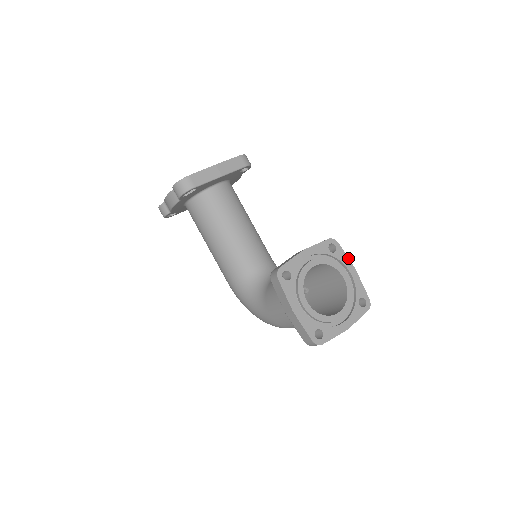
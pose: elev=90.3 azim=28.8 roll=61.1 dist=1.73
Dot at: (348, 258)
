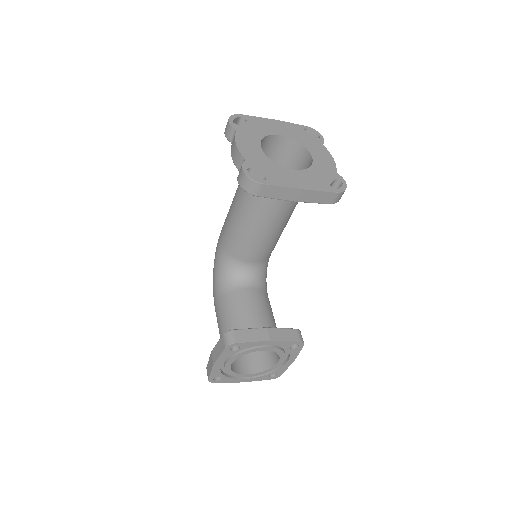
Dot at: (298, 354)
